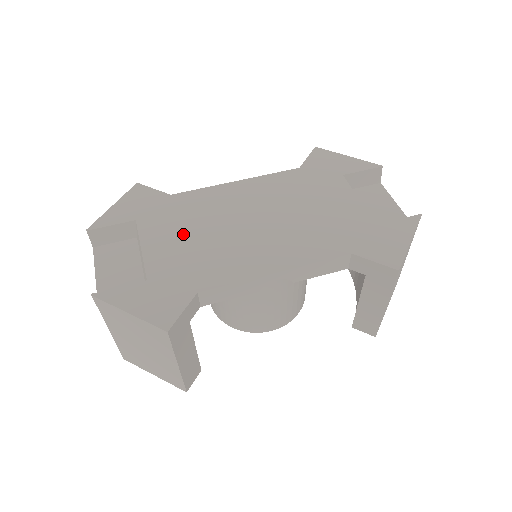
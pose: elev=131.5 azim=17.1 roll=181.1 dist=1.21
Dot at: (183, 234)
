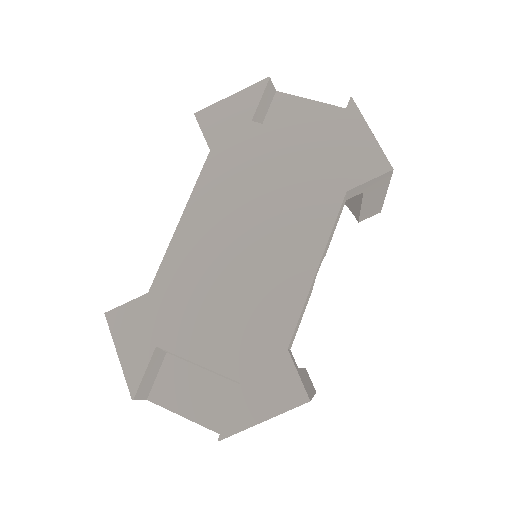
Dot at: (209, 316)
